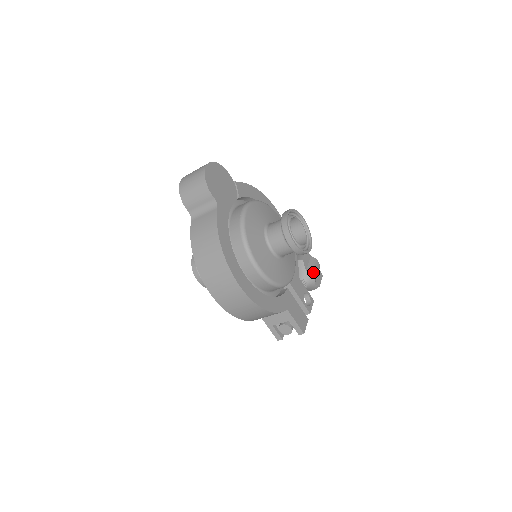
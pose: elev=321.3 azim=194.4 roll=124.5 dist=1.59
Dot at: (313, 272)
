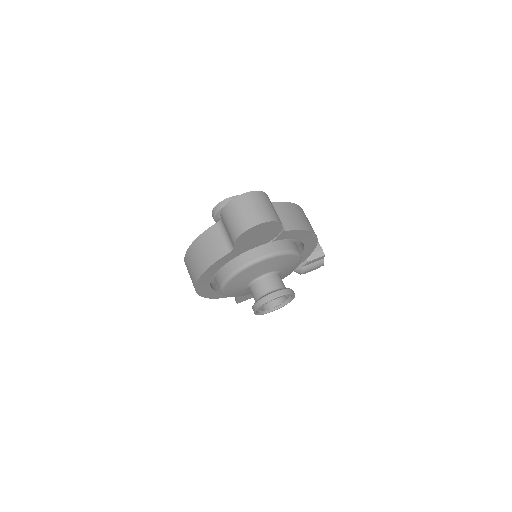
Dot at: (306, 271)
